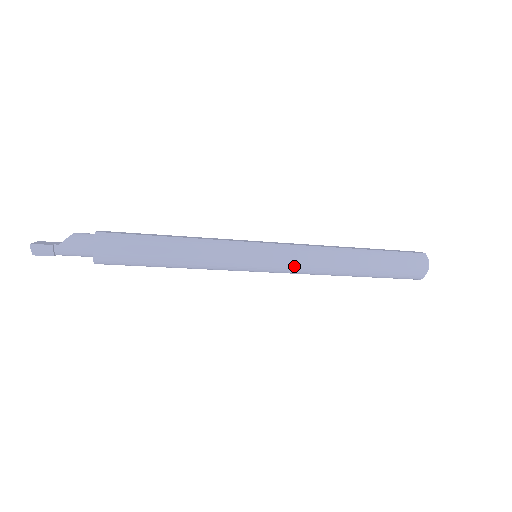
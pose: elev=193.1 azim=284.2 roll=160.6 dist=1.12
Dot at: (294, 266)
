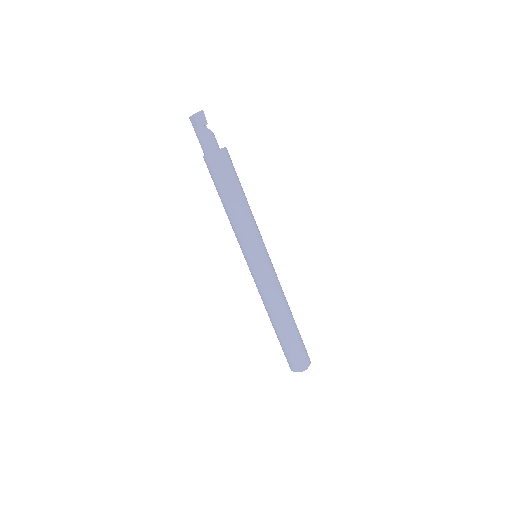
Dot at: (268, 281)
